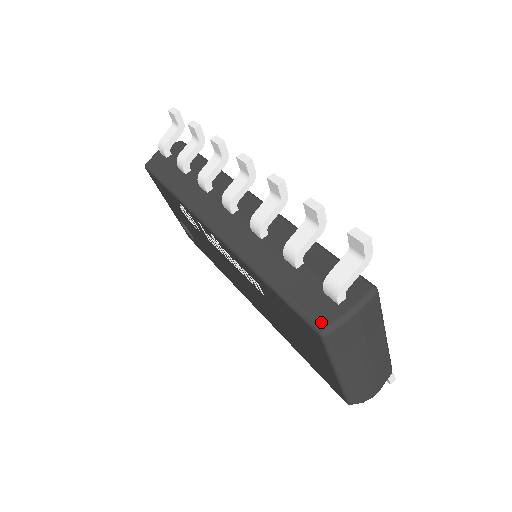
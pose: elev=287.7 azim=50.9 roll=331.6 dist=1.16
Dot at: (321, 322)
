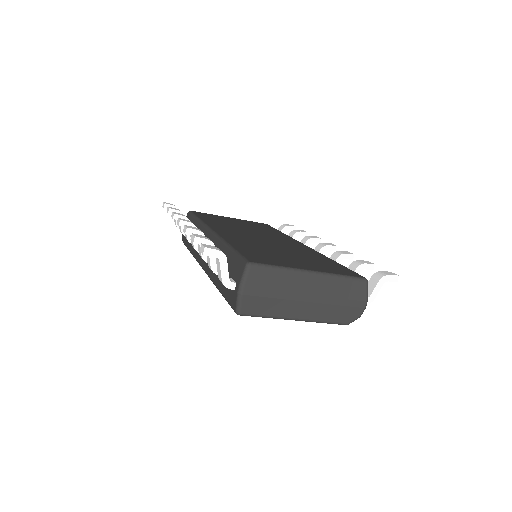
Dot at: (234, 307)
